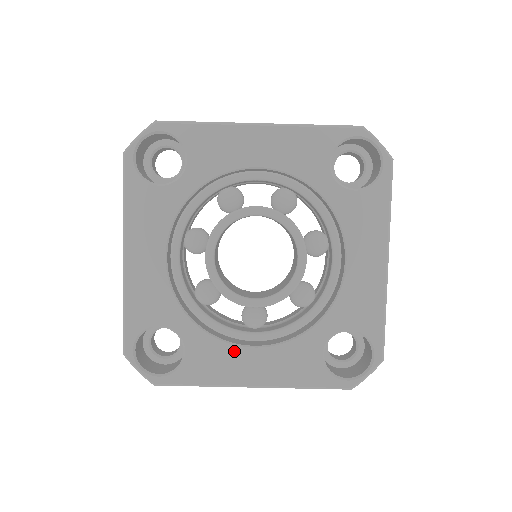
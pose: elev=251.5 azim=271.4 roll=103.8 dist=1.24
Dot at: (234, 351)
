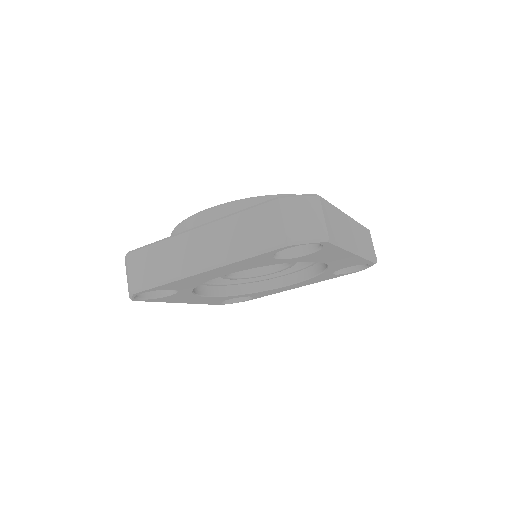
Dot at: (278, 289)
